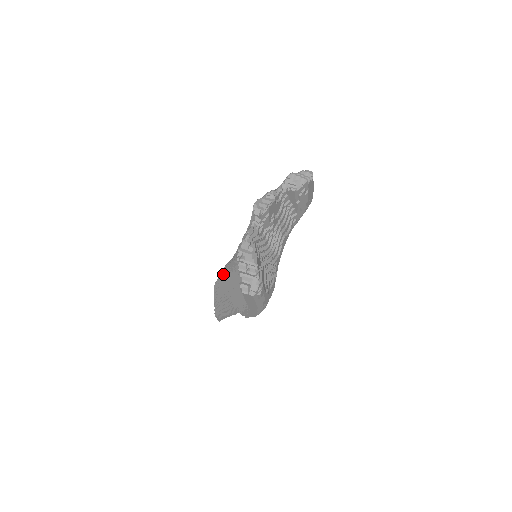
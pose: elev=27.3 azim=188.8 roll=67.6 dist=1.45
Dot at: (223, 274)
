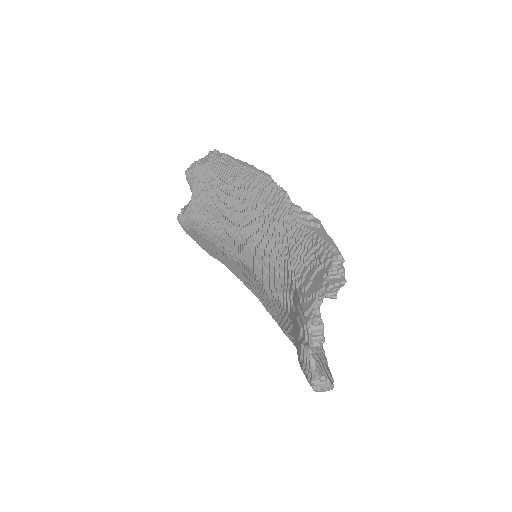
Dot at: (197, 232)
